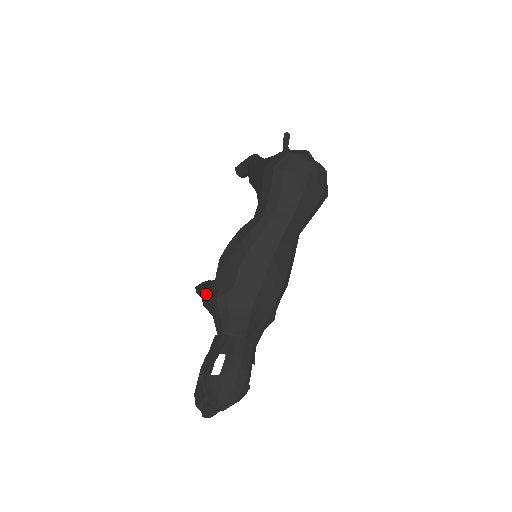
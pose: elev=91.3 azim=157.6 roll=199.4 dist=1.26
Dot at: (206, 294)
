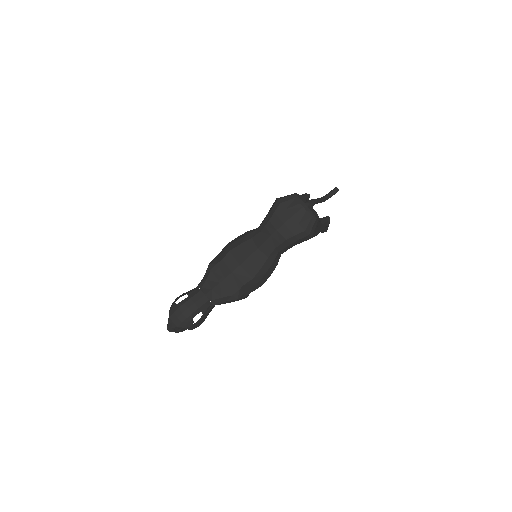
Dot at: occluded
